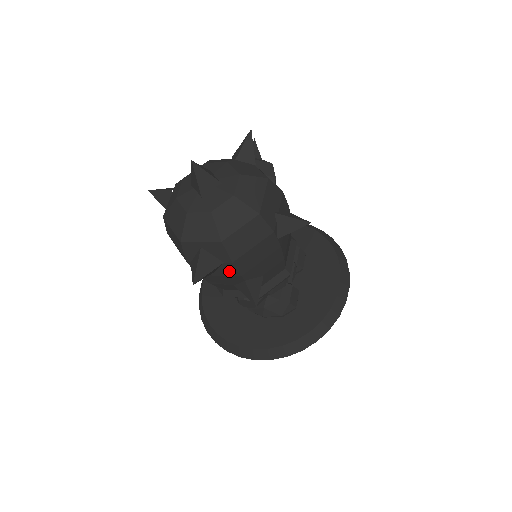
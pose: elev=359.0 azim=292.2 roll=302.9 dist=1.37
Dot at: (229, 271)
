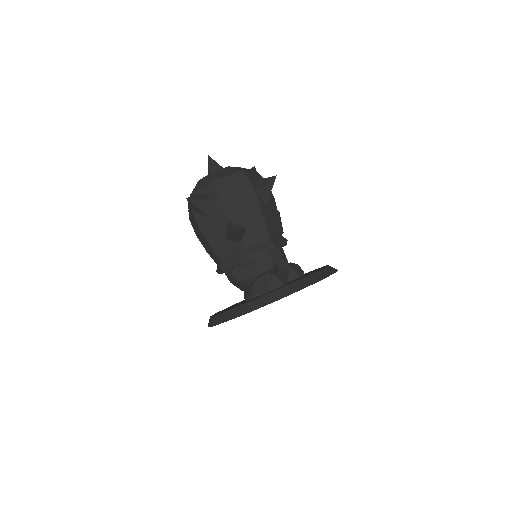
Dot at: (218, 211)
